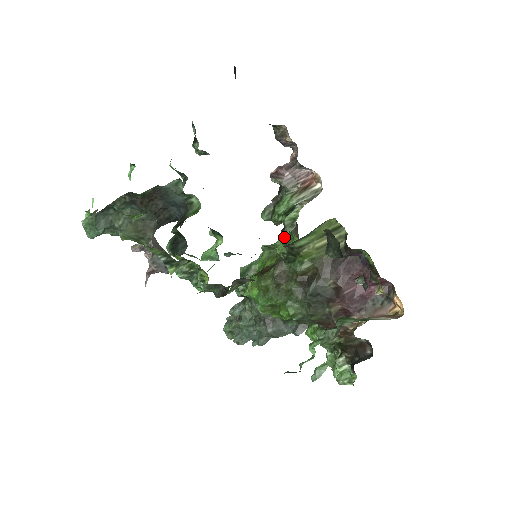
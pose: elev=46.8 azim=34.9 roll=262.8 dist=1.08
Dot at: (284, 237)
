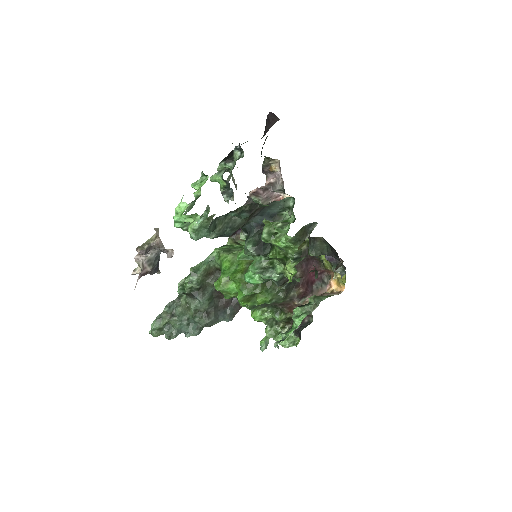
Dot at: occluded
